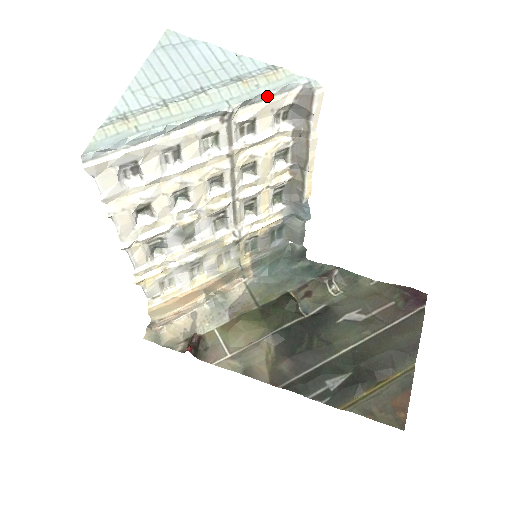
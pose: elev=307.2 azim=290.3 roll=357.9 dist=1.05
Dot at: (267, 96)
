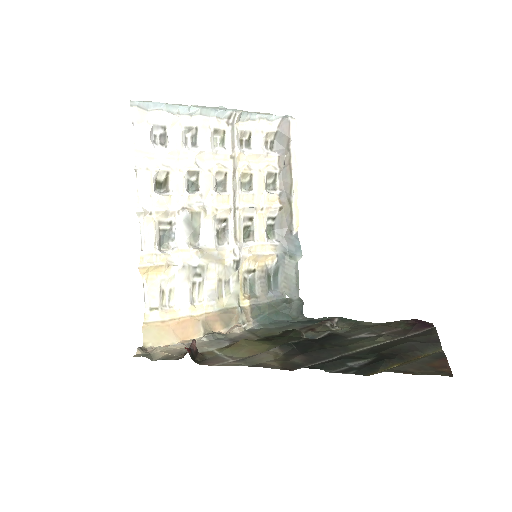
Dot at: (258, 117)
